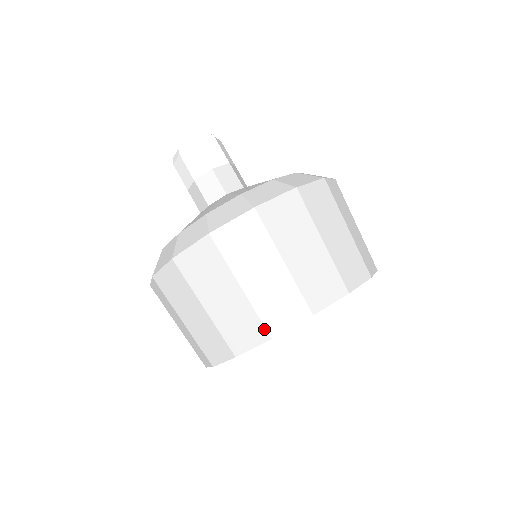
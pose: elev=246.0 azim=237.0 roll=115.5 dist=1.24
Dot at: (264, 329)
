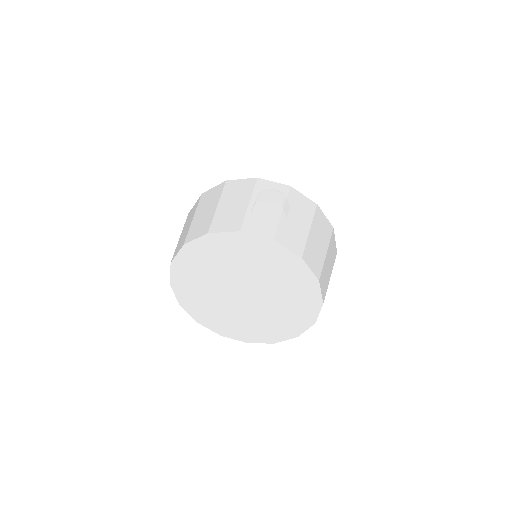
Dot at: (274, 234)
